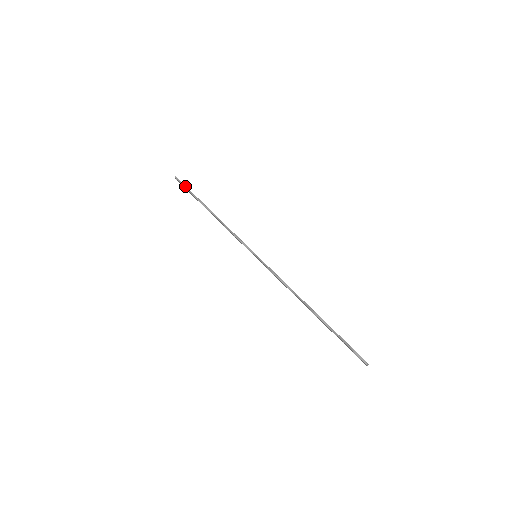
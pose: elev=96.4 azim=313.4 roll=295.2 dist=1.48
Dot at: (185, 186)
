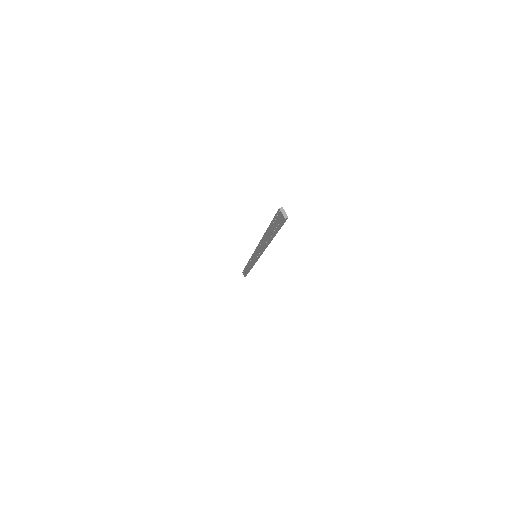
Dot at: occluded
